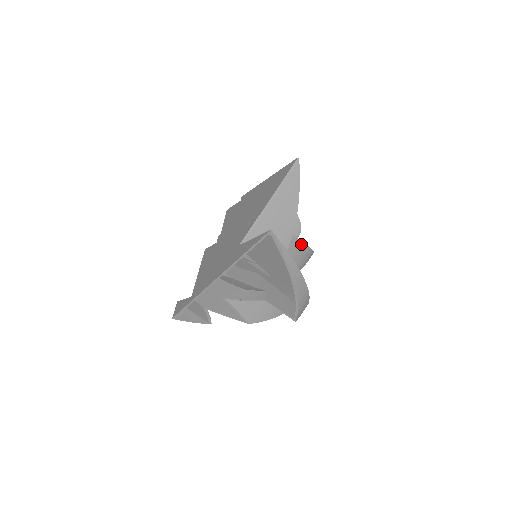
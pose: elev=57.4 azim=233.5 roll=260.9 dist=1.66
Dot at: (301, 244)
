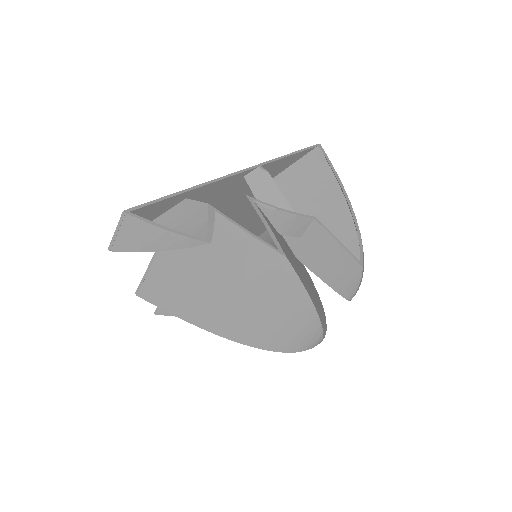
Dot at: occluded
